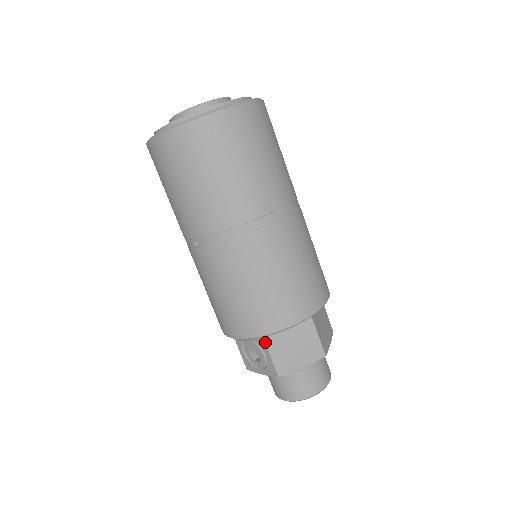
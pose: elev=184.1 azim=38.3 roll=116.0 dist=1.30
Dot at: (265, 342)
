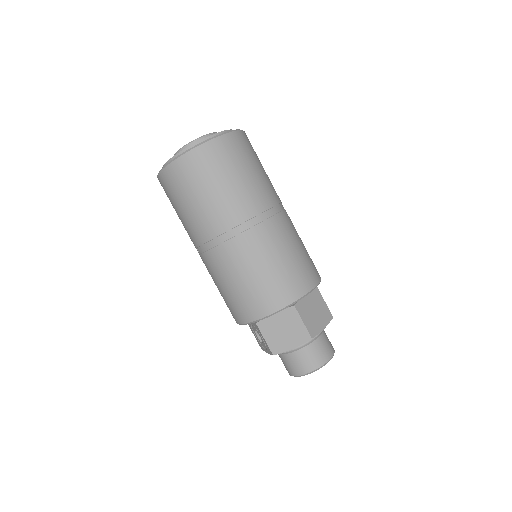
Dot at: (258, 327)
